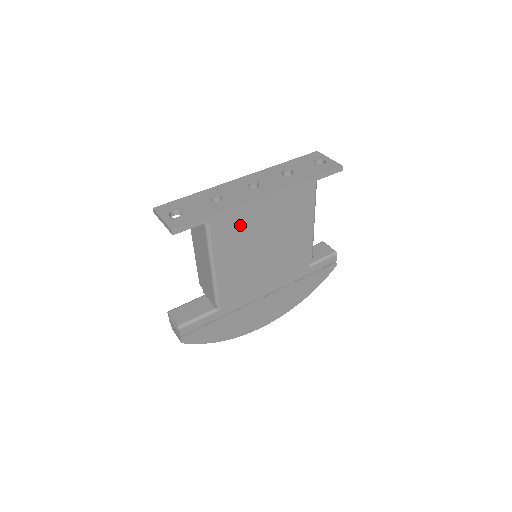
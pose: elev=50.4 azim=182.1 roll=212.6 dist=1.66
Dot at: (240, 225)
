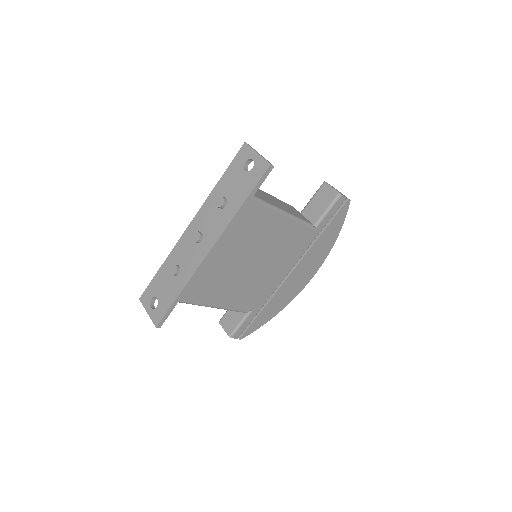
Dot at: (209, 279)
